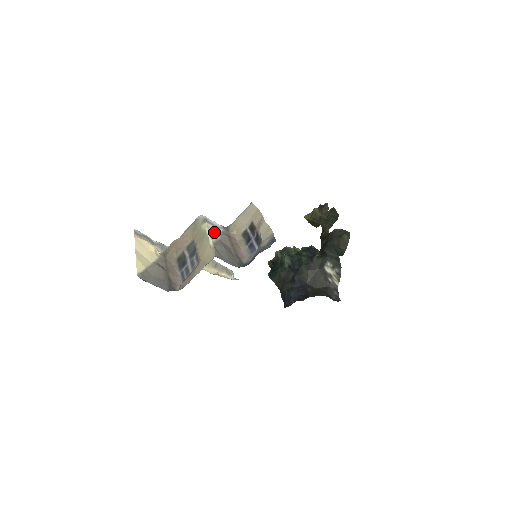
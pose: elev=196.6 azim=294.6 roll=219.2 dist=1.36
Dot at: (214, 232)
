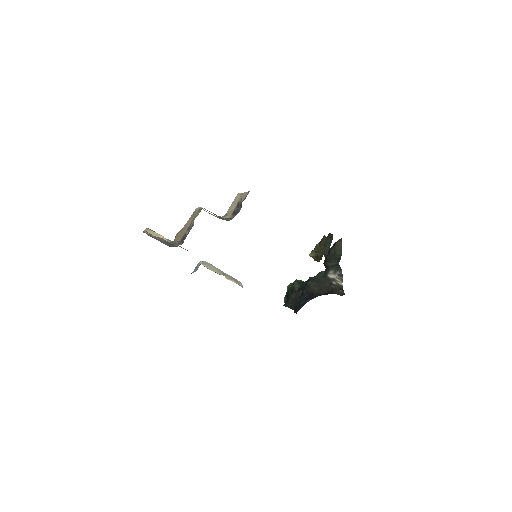
Dot at: occluded
